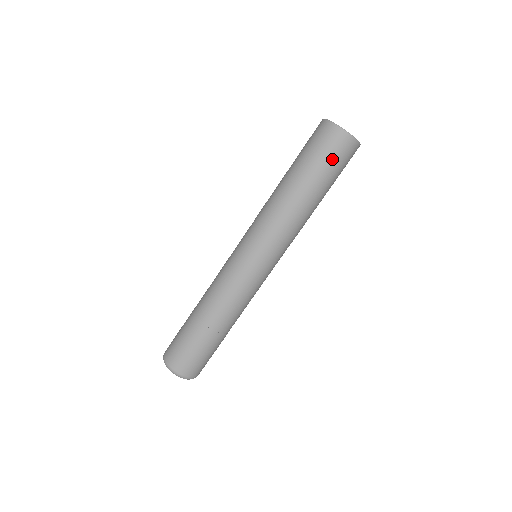
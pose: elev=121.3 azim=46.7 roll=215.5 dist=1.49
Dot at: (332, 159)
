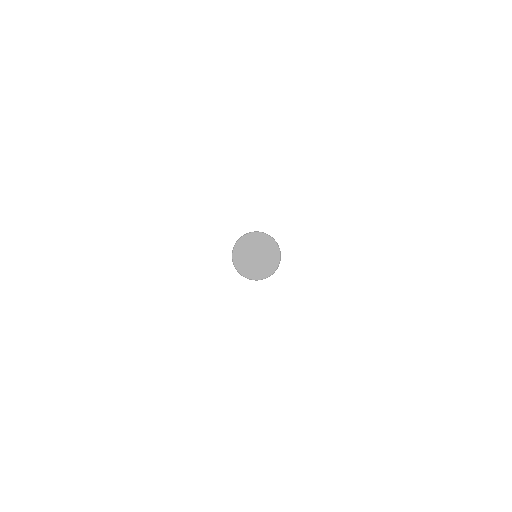
Dot at: occluded
